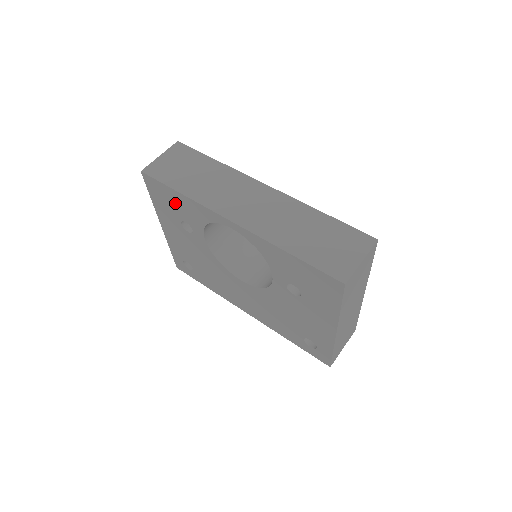
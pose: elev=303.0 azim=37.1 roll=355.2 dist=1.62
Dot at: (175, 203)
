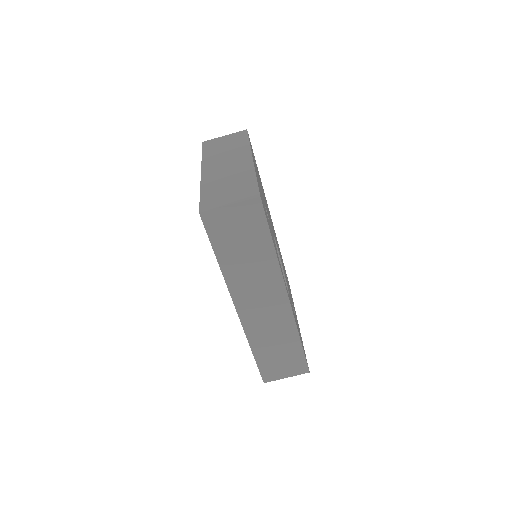
Dot at: occluded
